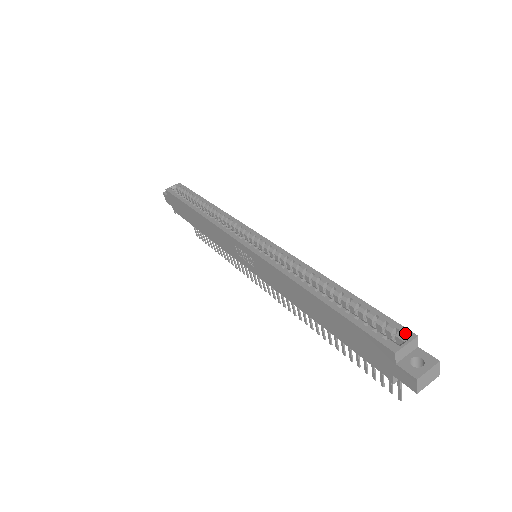
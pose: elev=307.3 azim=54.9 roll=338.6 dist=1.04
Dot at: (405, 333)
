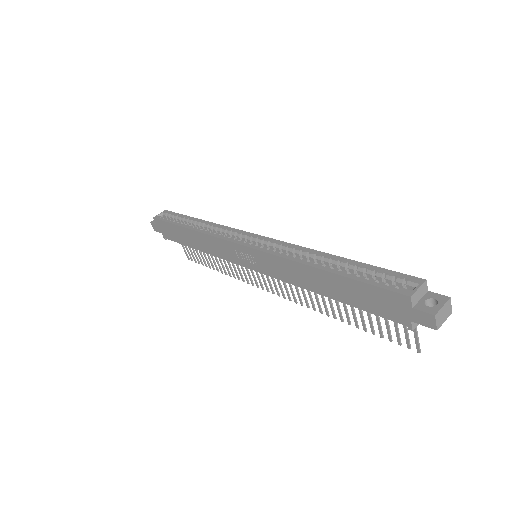
Dot at: (414, 280)
